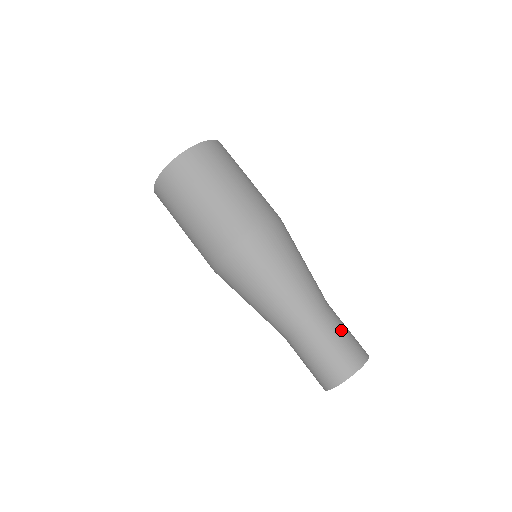
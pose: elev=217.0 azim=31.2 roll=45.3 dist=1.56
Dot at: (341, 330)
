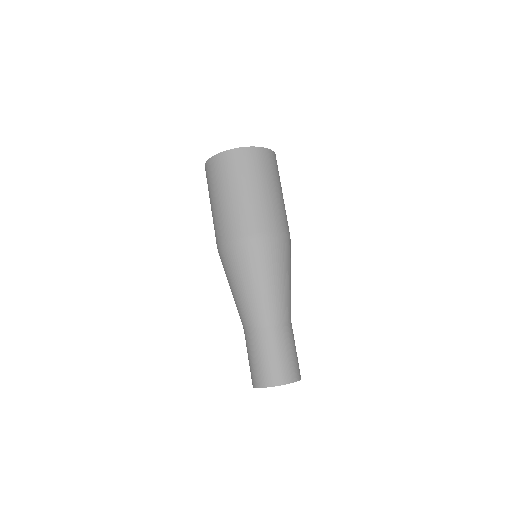
Dot at: (290, 347)
